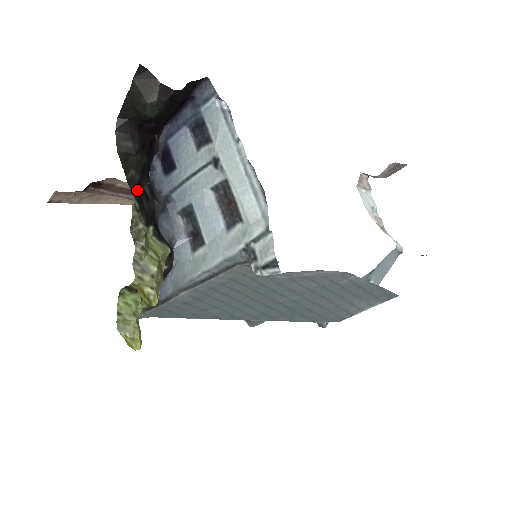
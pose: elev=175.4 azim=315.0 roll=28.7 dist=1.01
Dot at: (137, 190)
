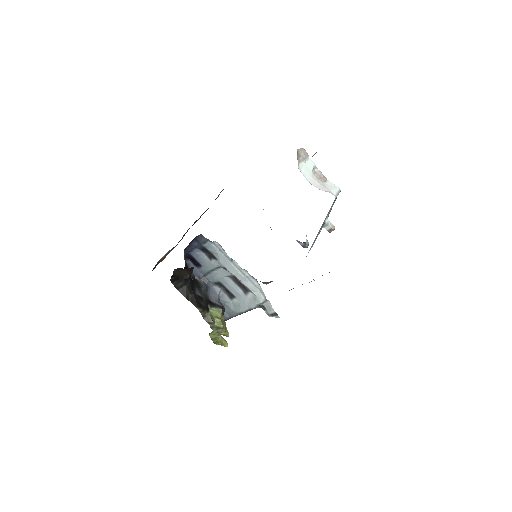
Dot at: (197, 303)
